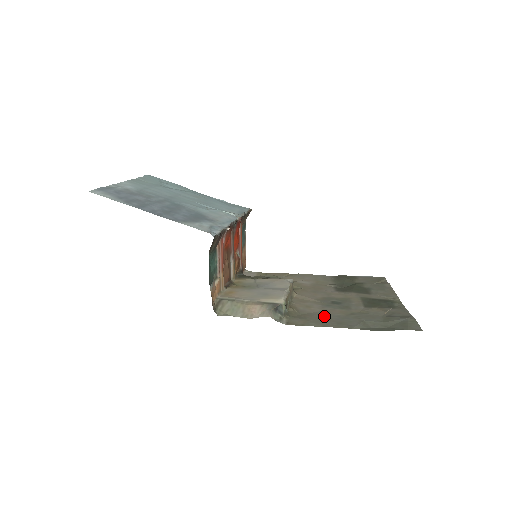
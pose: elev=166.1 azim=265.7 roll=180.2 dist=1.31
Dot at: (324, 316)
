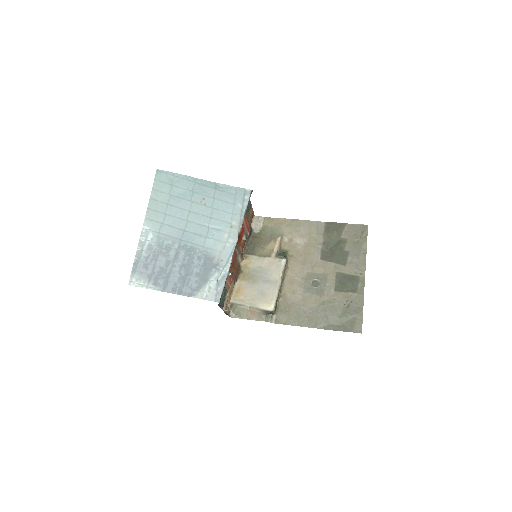
Dot at: (302, 309)
